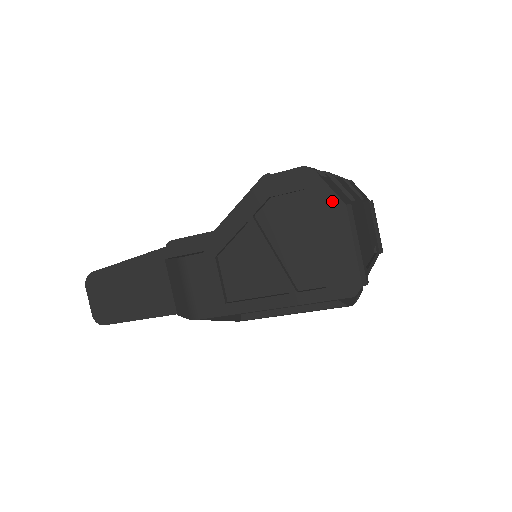
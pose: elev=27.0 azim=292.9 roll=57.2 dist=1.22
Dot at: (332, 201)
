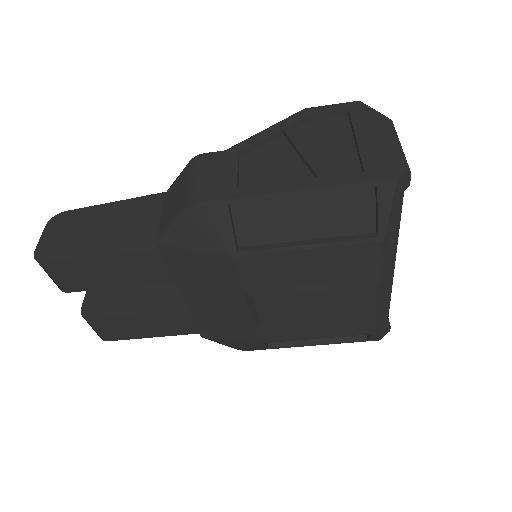
Dot at: (374, 116)
